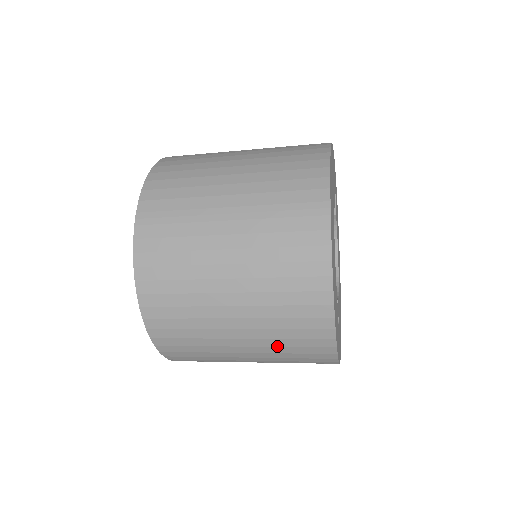
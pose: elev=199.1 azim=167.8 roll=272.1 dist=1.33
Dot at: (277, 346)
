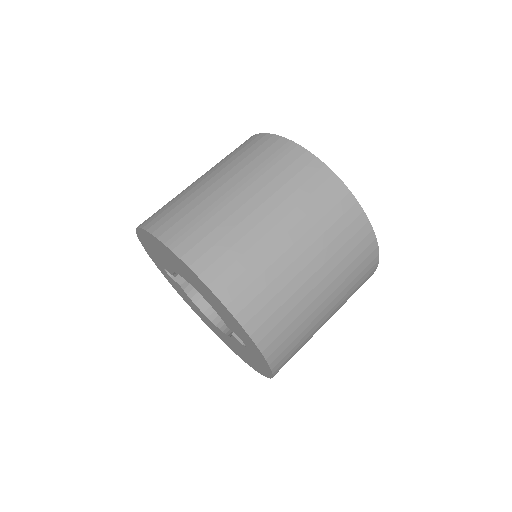
Dot at: (339, 262)
